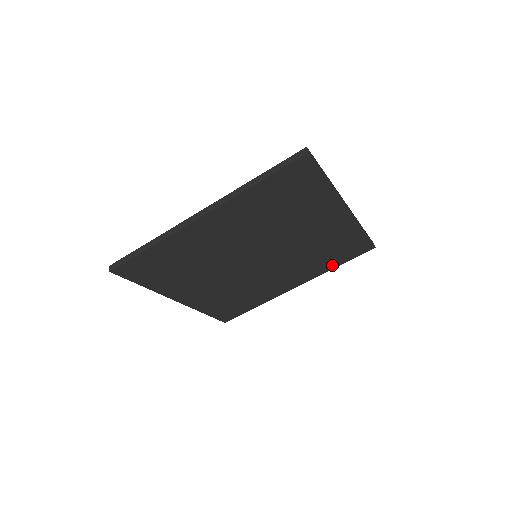
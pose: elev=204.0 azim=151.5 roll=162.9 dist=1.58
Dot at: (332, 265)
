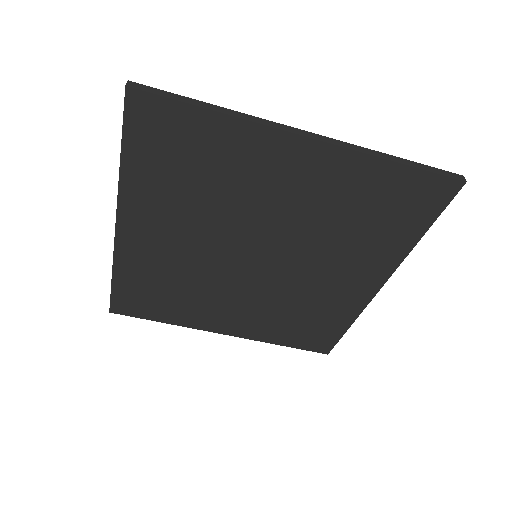
Dot at: (407, 238)
